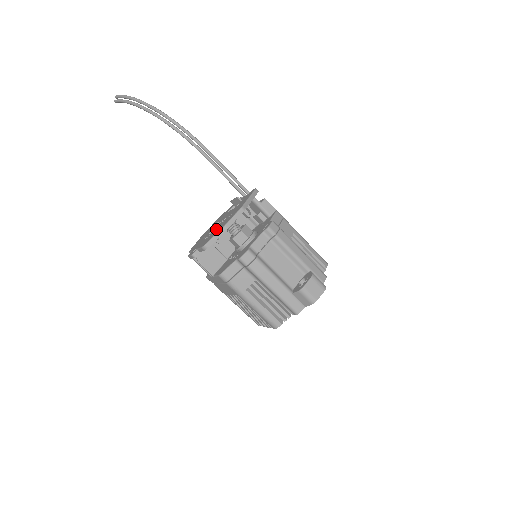
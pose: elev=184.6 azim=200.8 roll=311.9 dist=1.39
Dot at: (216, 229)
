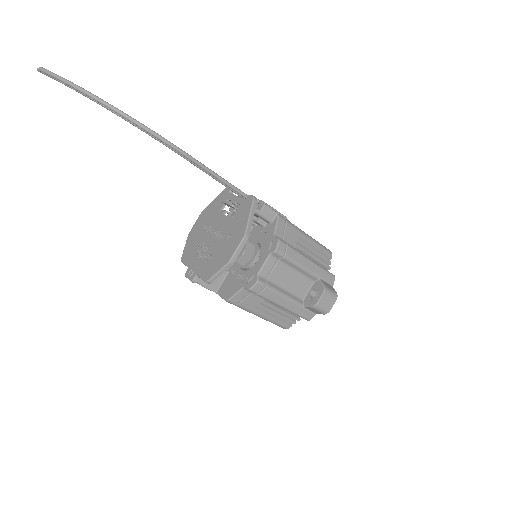
Dot at: (215, 252)
